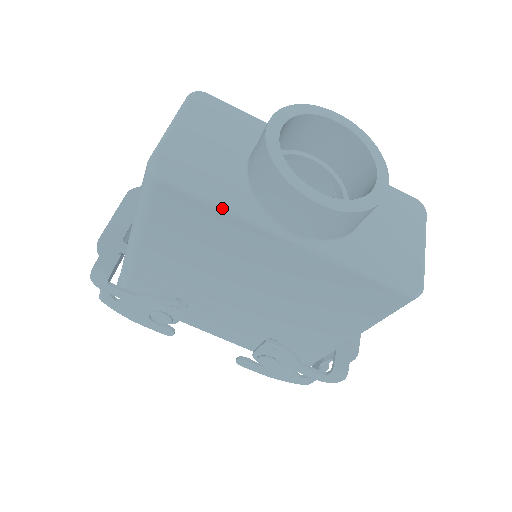
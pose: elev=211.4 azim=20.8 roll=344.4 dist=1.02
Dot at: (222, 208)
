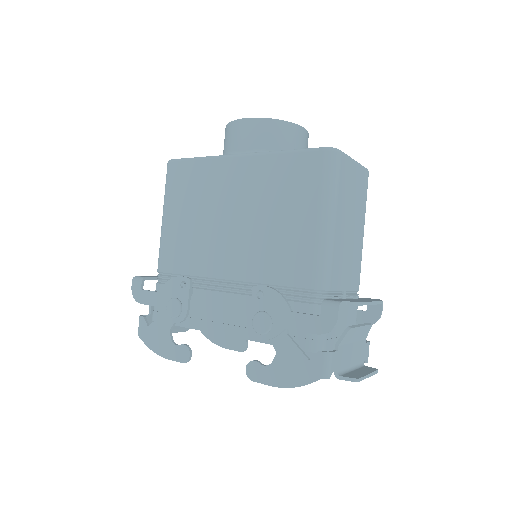
Dot at: (201, 158)
